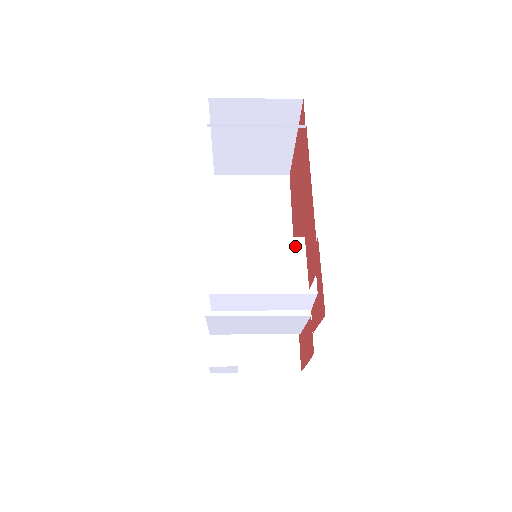
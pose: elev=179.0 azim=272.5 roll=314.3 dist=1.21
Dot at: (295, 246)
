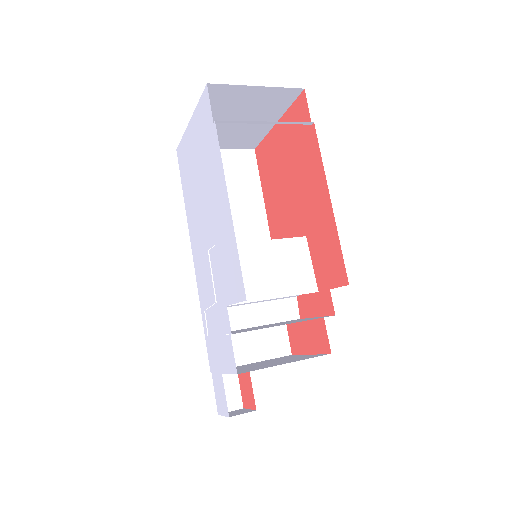
Dot at: (299, 247)
